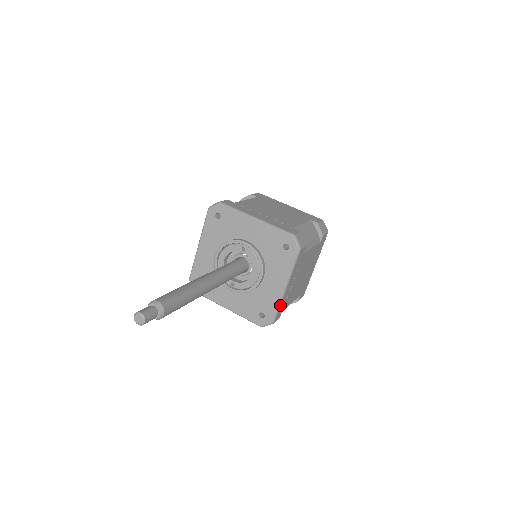
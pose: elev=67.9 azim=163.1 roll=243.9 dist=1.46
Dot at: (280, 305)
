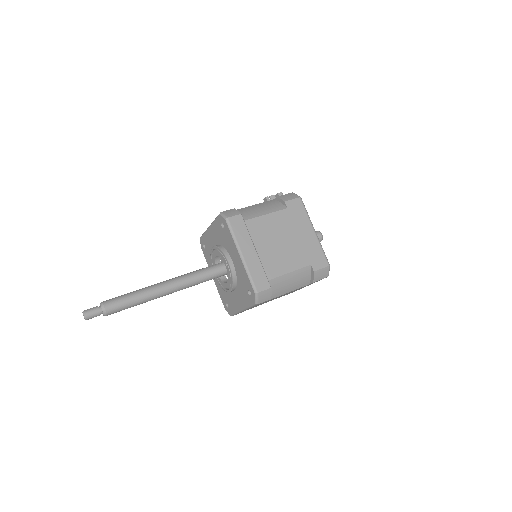
Dot at: (238, 313)
